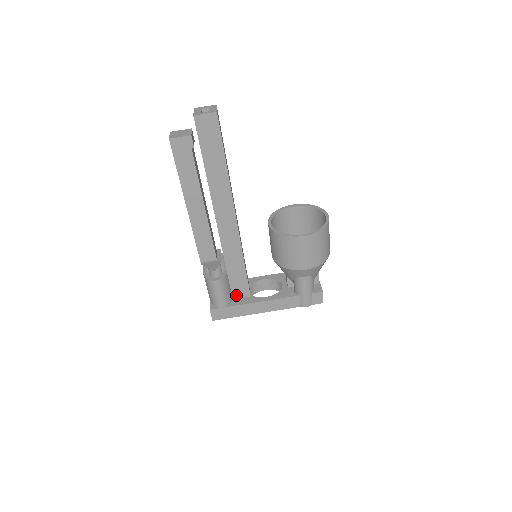
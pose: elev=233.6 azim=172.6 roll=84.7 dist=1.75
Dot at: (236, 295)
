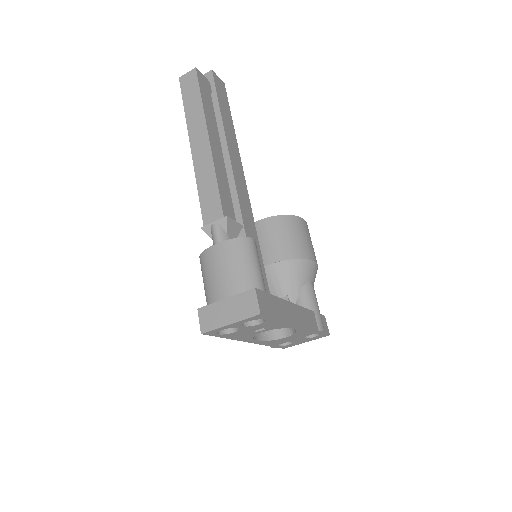
Dot at: occluded
